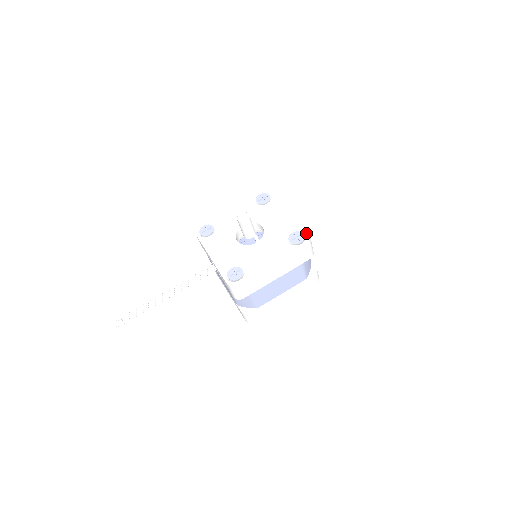
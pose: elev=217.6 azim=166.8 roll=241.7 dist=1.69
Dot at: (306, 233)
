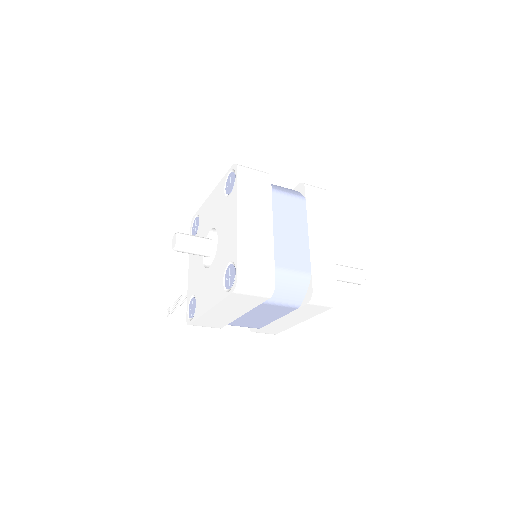
Dot at: (236, 273)
